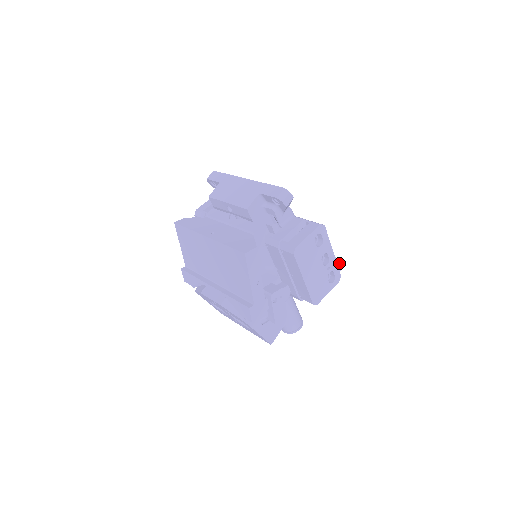
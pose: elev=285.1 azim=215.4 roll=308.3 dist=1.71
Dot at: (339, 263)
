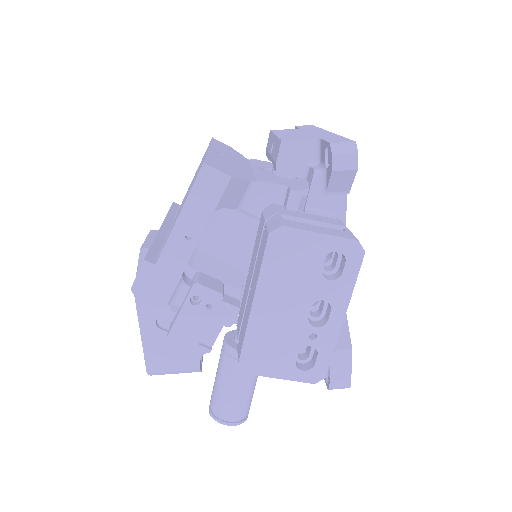
Dot at: (350, 372)
